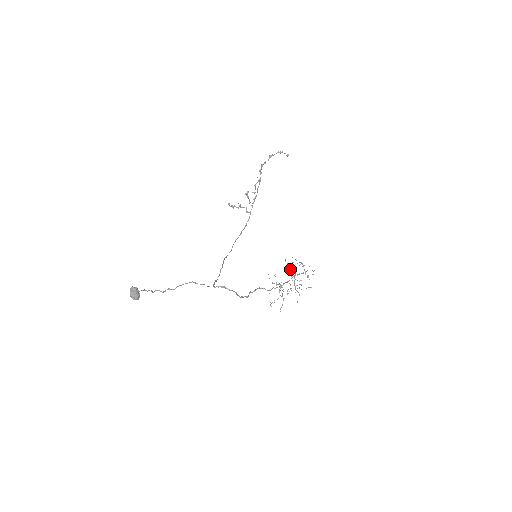
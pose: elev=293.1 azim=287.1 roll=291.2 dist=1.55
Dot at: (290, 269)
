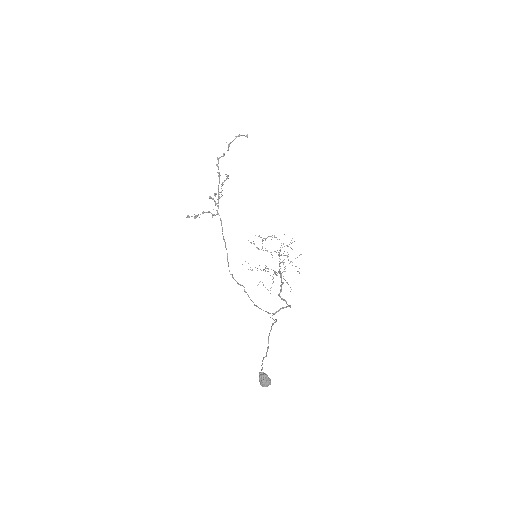
Dot at: occluded
